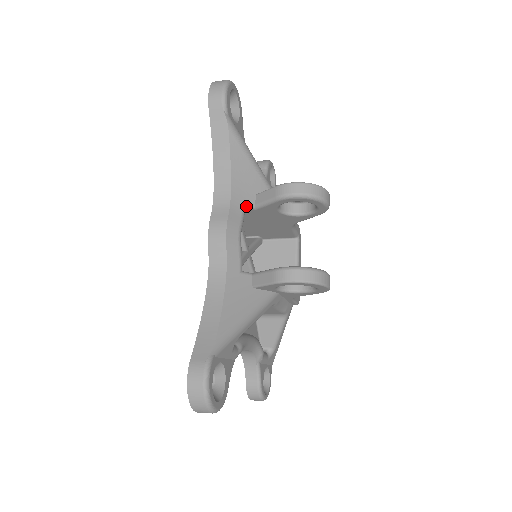
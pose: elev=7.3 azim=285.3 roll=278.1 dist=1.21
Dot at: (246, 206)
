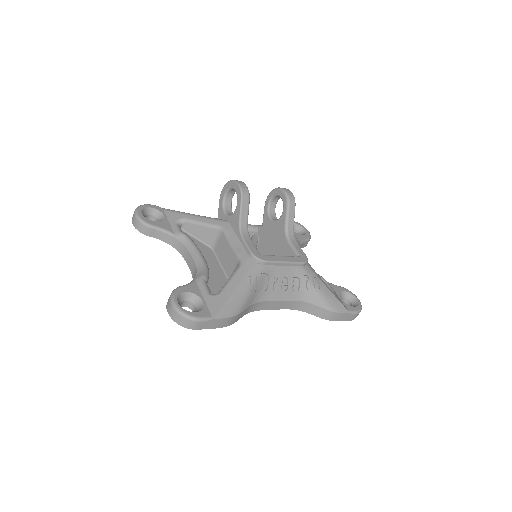
Dot at: (258, 227)
